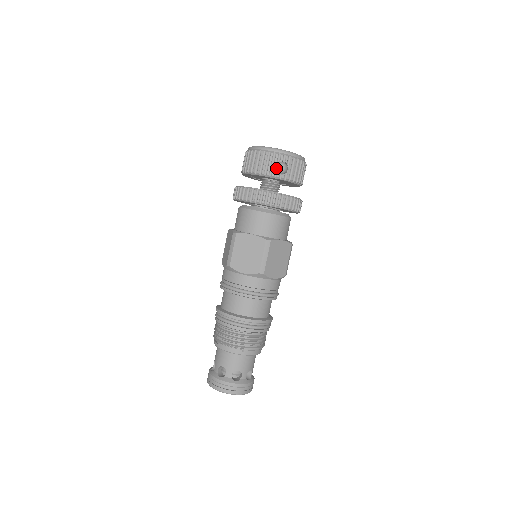
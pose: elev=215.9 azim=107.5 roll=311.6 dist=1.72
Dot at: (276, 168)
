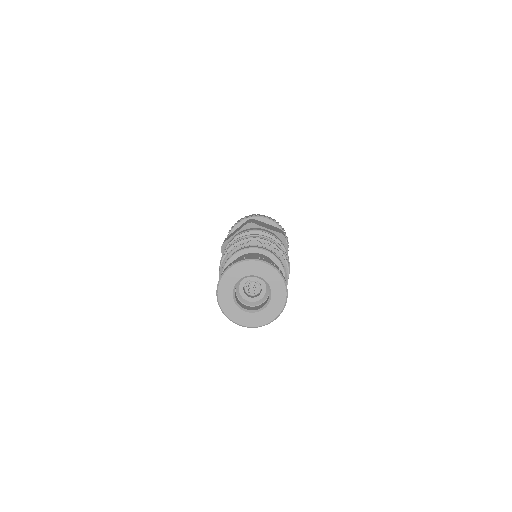
Dot at: occluded
